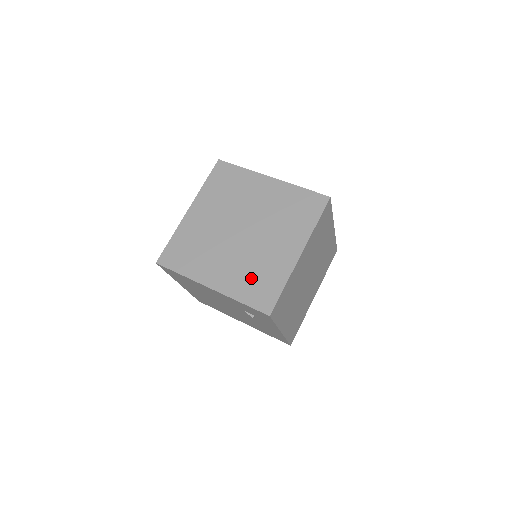
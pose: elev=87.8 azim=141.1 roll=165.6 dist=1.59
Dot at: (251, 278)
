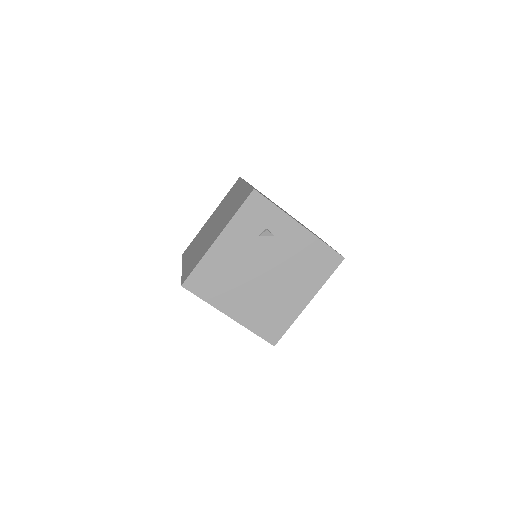
Dot at: (233, 210)
